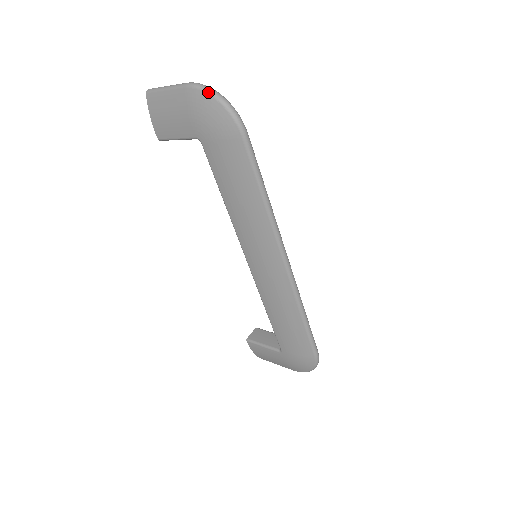
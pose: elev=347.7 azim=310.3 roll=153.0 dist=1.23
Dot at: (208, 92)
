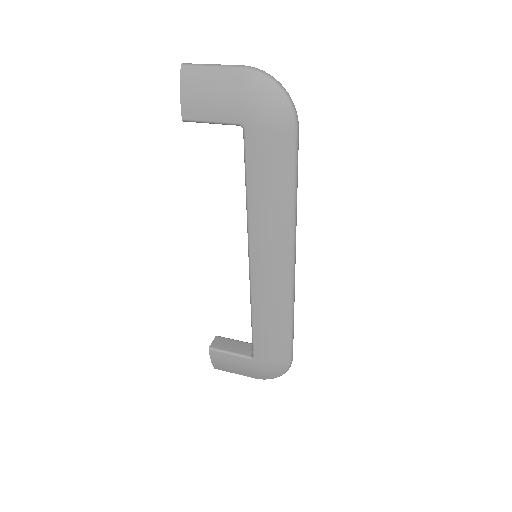
Dot at: (270, 79)
